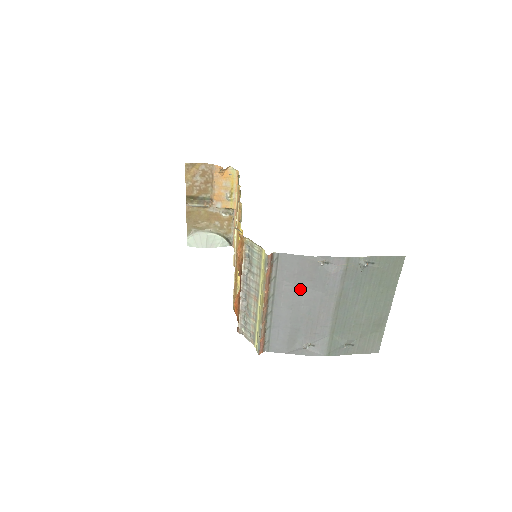
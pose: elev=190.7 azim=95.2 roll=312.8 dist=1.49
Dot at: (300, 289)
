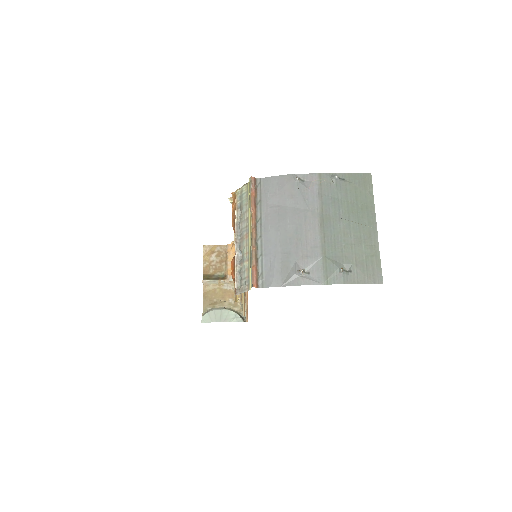
Dot at: (284, 209)
